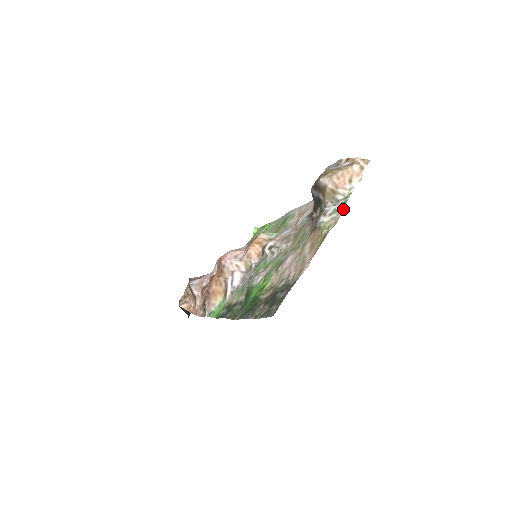
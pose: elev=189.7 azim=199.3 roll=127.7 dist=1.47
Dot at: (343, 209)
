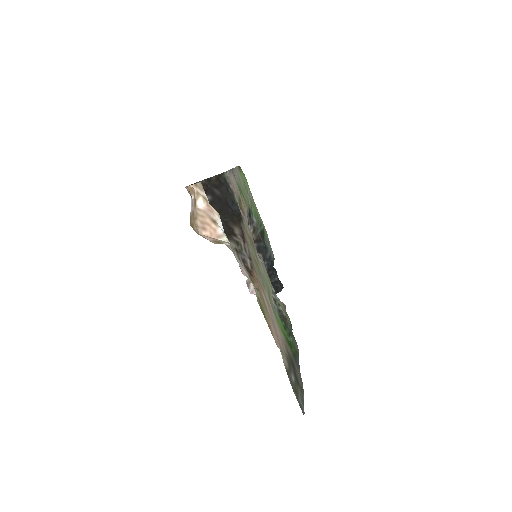
Dot at: occluded
